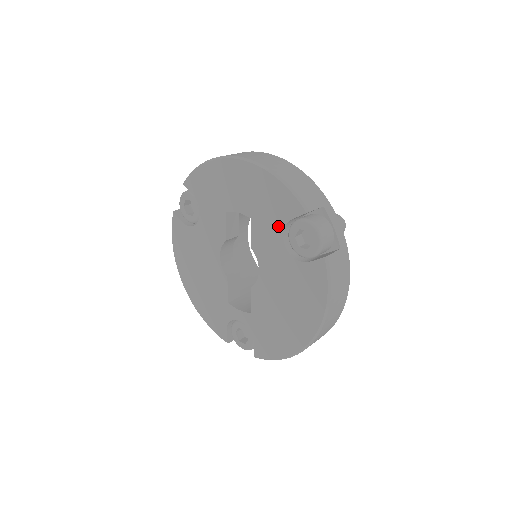
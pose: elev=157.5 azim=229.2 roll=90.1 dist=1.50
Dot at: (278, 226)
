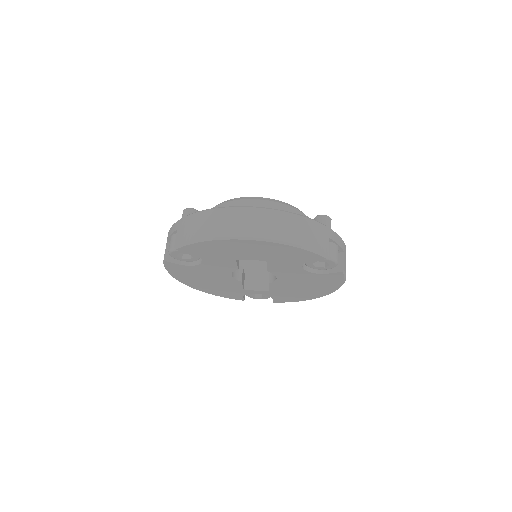
Dot at: (297, 264)
